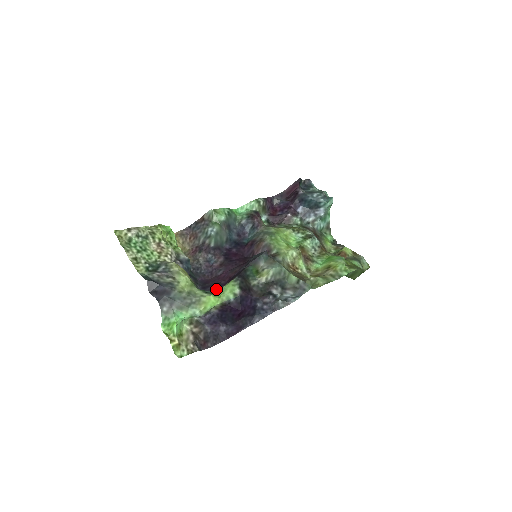
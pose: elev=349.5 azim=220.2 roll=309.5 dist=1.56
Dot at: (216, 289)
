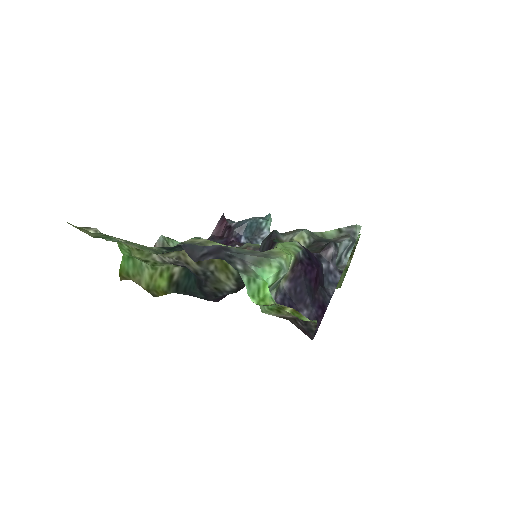
Dot at: occluded
